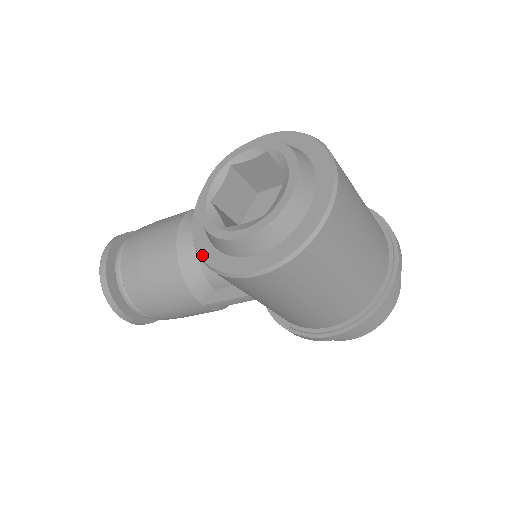
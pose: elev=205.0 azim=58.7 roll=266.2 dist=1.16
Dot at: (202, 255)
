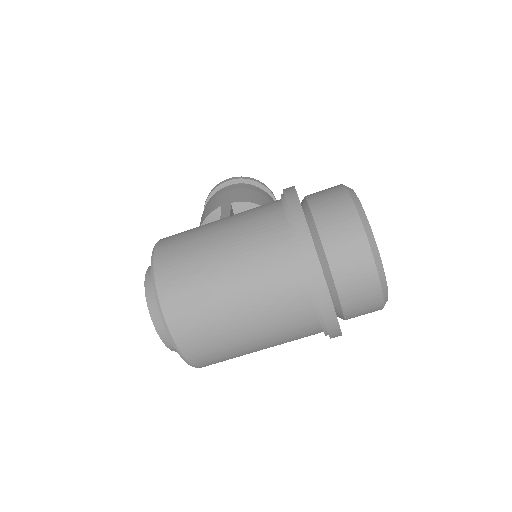
Dot at: occluded
